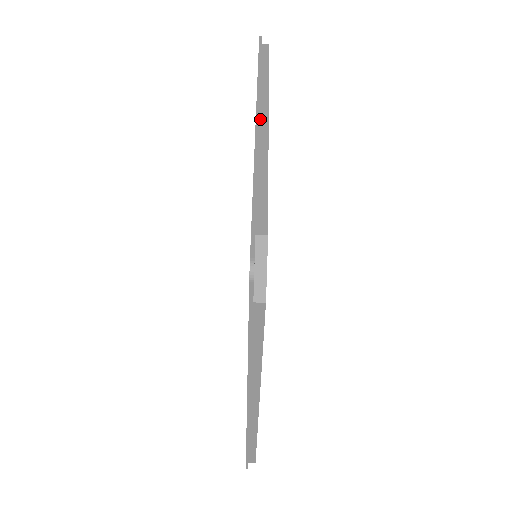
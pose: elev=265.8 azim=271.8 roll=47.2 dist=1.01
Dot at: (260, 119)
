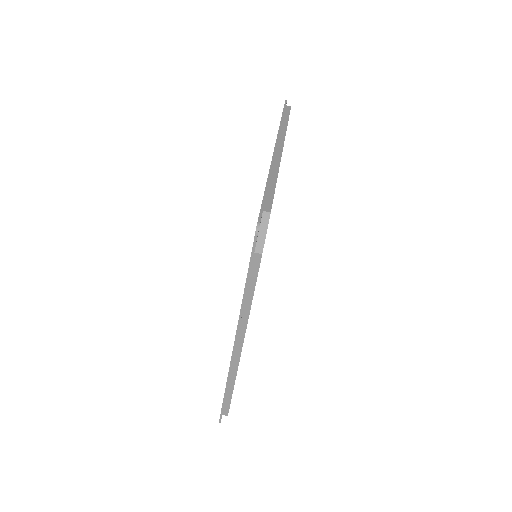
Dot at: (277, 150)
